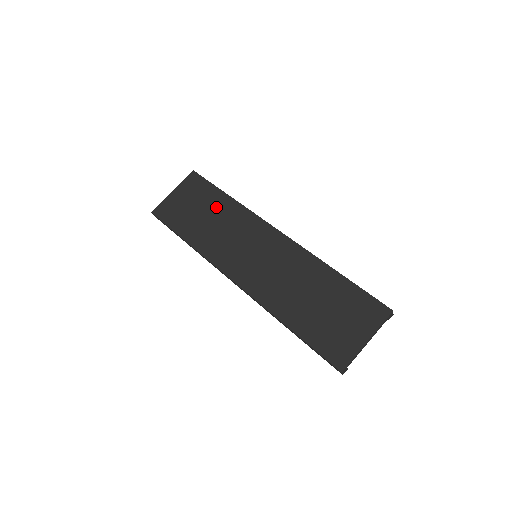
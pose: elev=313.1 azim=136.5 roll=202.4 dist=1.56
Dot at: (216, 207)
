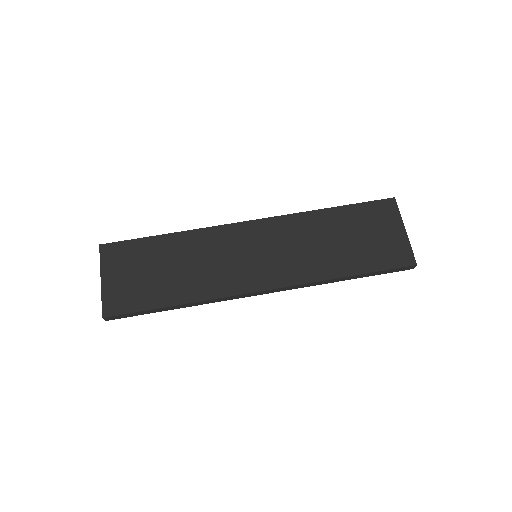
Dot at: (169, 253)
